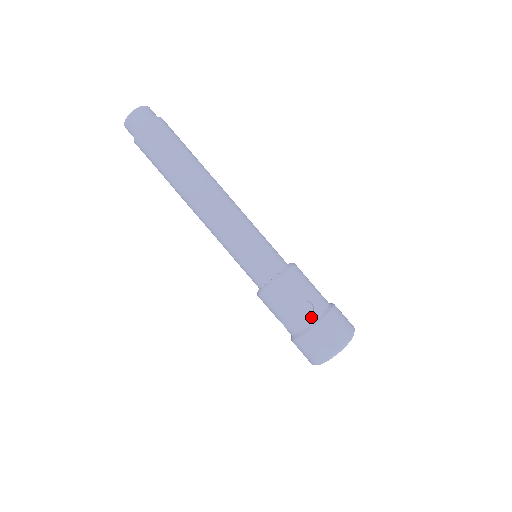
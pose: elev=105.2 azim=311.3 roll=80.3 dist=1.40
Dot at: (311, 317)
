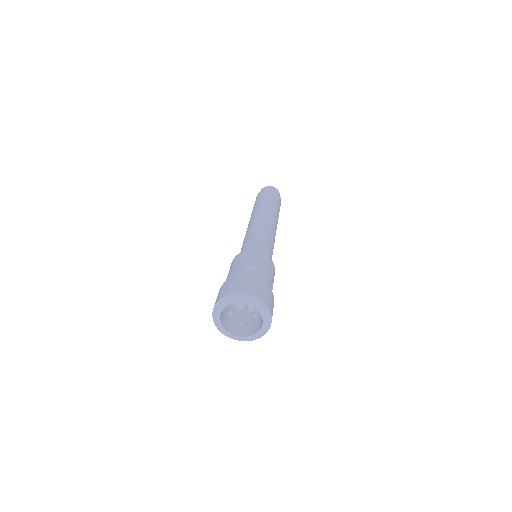
Dot at: (247, 273)
